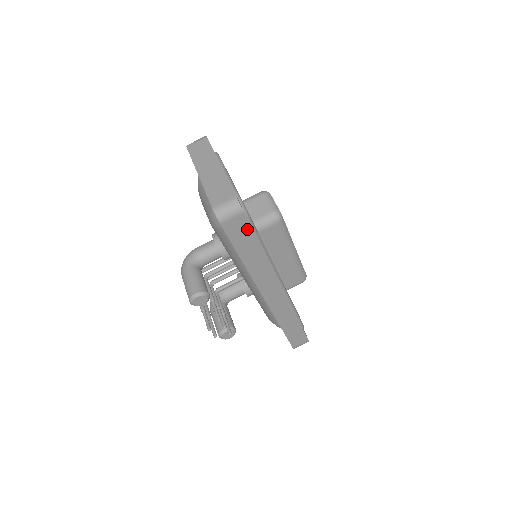
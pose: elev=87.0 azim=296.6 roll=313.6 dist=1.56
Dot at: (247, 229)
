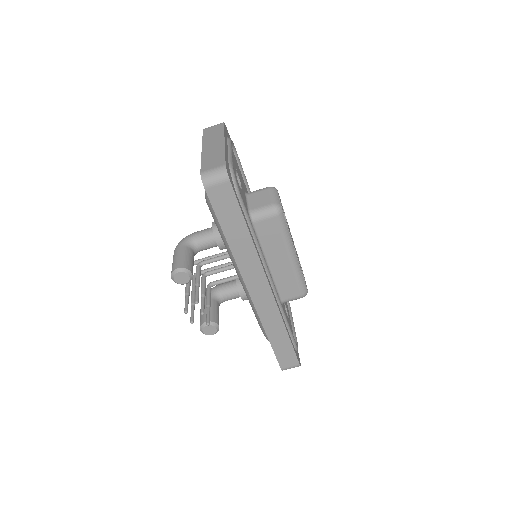
Dot at: (233, 202)
